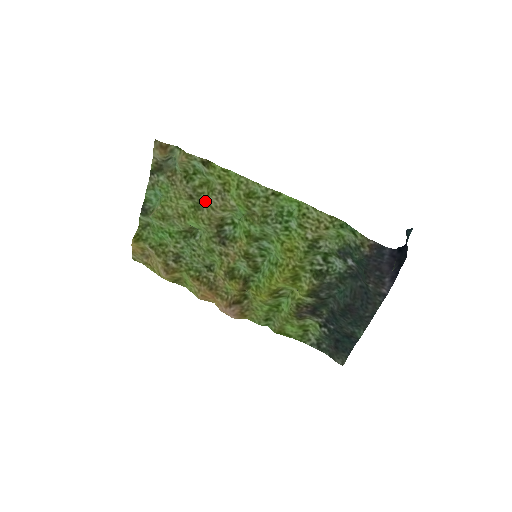
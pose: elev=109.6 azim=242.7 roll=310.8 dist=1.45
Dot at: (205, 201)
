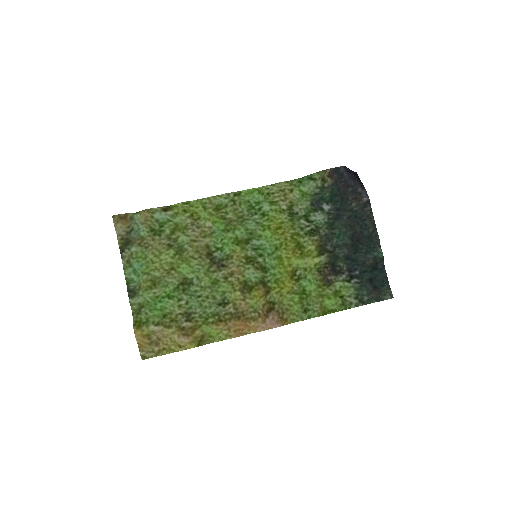
Dot at: (184, 240)
